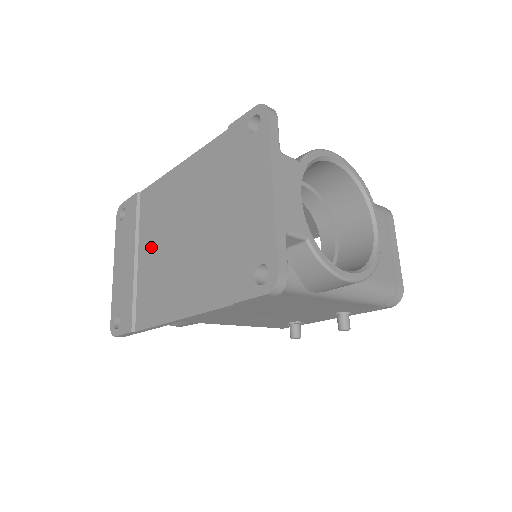
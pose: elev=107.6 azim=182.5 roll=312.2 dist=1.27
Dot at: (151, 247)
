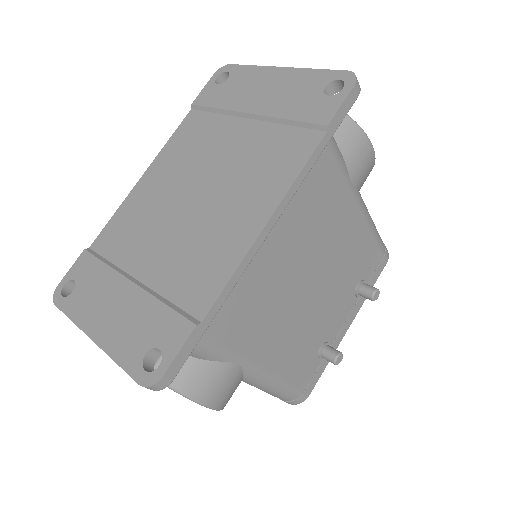
Dot at: (154, 247)
